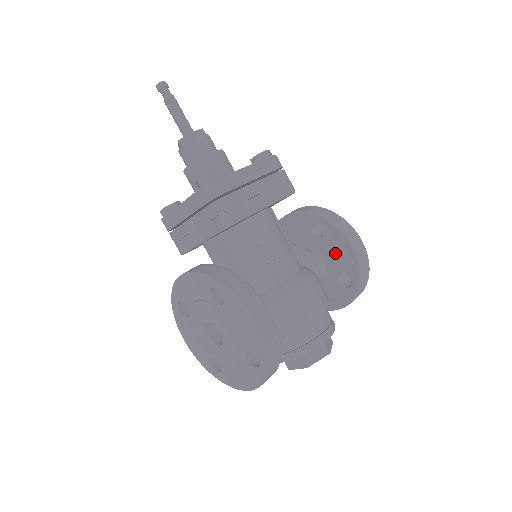
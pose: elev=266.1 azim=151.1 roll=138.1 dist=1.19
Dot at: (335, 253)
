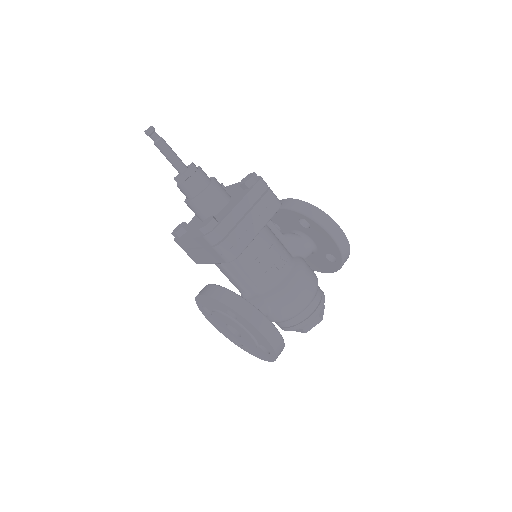
Dot at: (321, 240)
